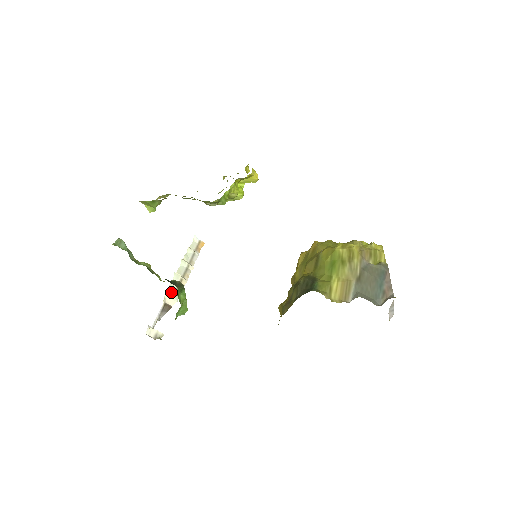
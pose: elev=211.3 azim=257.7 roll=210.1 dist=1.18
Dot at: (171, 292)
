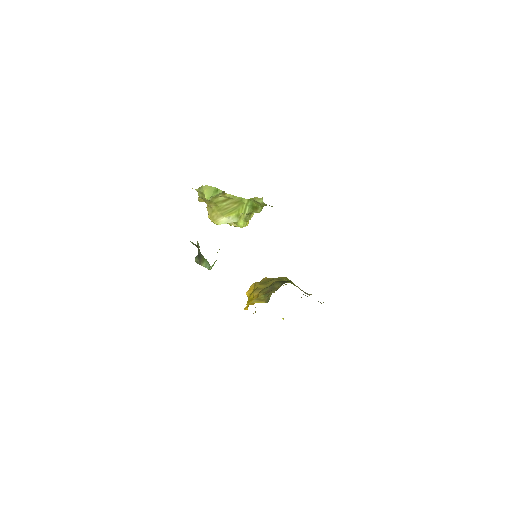
Dot at: occluded
